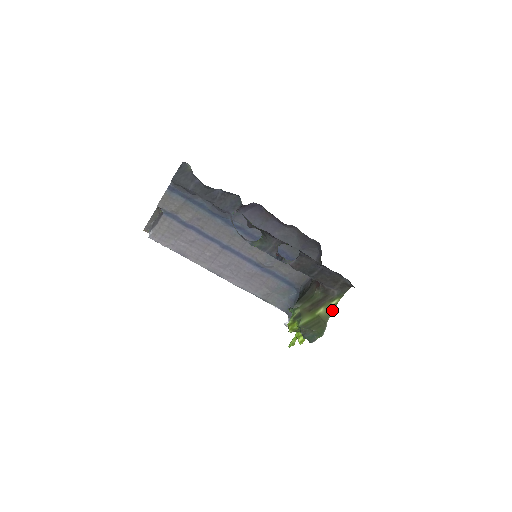
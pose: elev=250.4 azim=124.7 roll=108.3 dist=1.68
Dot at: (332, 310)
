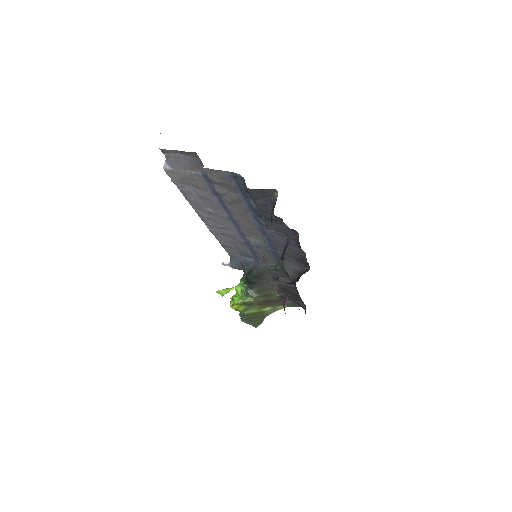
Dot at: (275, 311)
